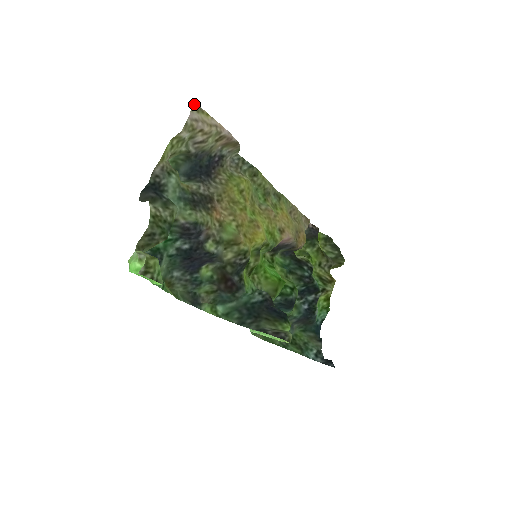
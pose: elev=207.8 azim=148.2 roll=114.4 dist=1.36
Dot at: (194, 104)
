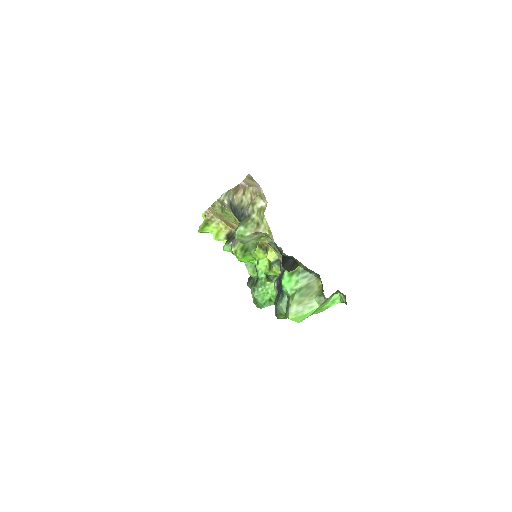
Dot at: (250, 176)
